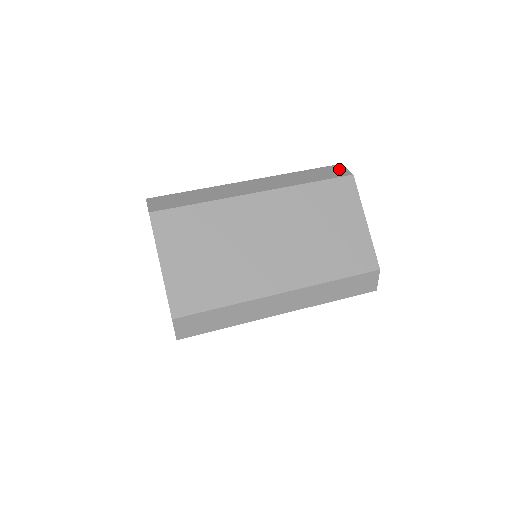
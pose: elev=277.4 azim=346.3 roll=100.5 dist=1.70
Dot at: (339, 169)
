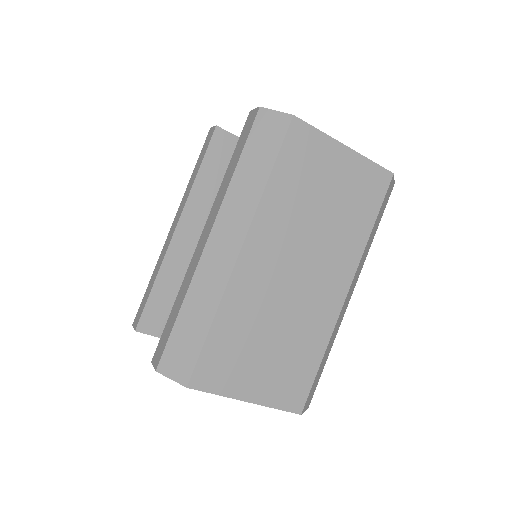
Dot at: (269, 120)
